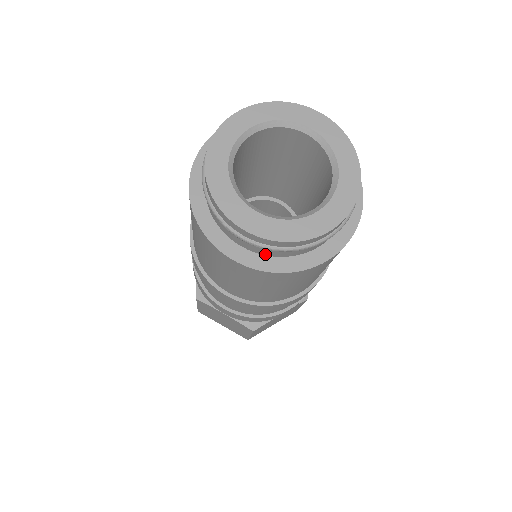
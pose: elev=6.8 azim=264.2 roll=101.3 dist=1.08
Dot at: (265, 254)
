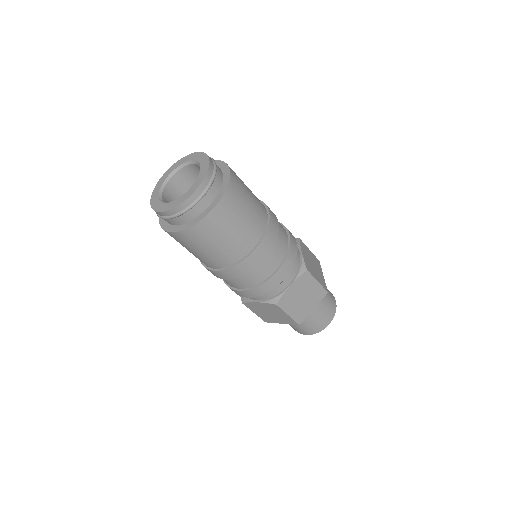
Dot at: (186, 222)
